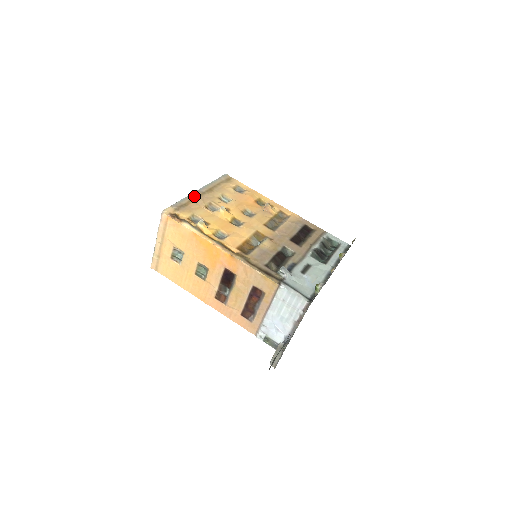
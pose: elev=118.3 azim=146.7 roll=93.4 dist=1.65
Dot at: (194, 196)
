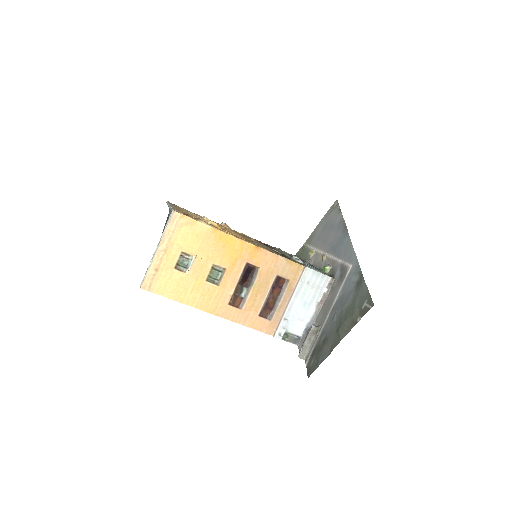
Dot at: occluded
